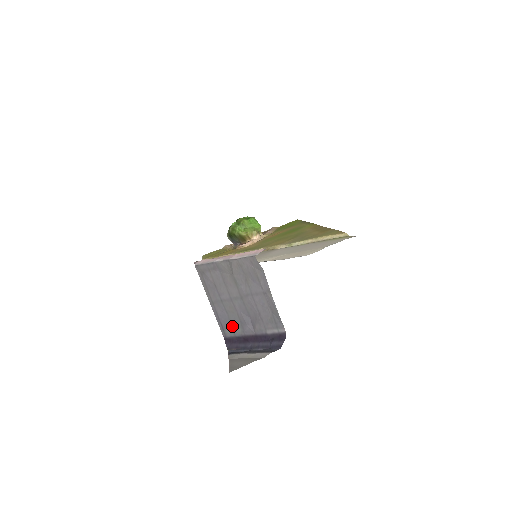
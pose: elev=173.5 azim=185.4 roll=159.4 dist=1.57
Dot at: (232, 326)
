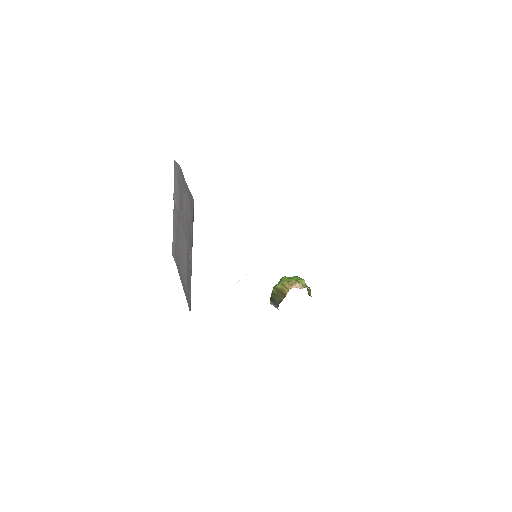
Dot at: (189, 282)
